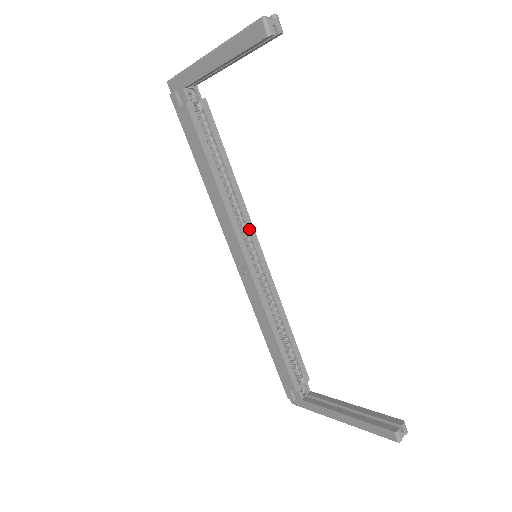
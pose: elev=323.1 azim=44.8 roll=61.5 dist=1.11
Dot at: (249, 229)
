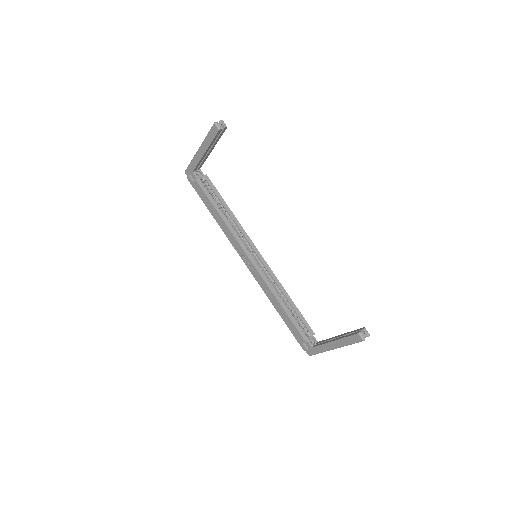
Dot at: (248, 241)
